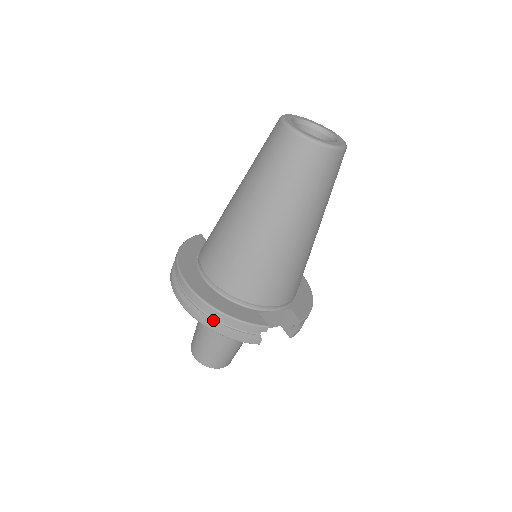
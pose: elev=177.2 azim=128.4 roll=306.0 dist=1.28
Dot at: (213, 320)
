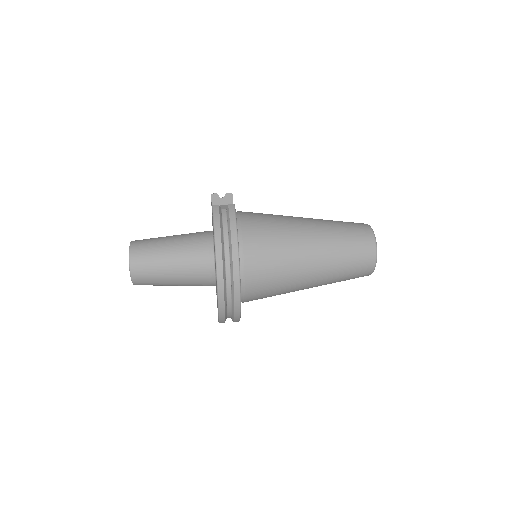
Dot at: (227, 315)
